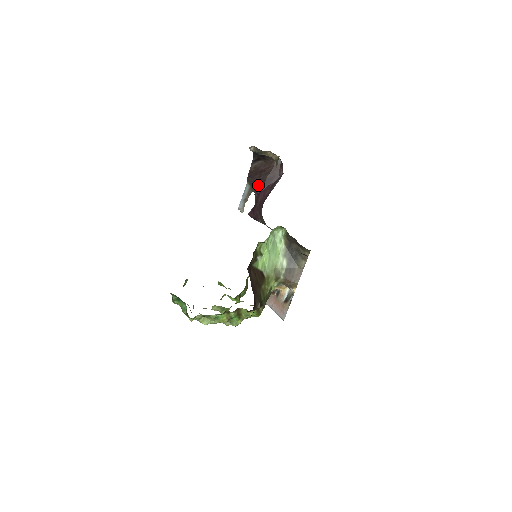
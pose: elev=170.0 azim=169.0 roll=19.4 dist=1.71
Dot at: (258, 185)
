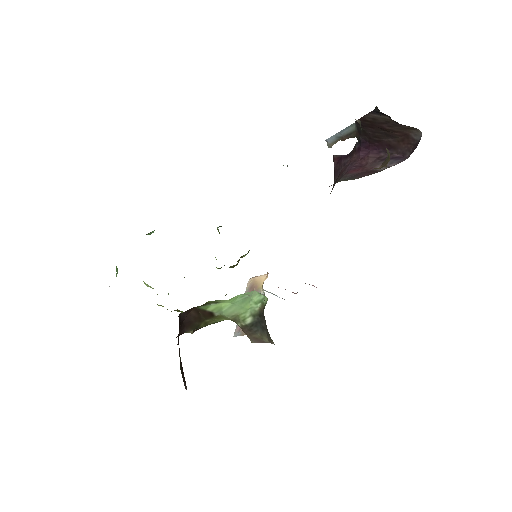
Dot at: (367, 138)
